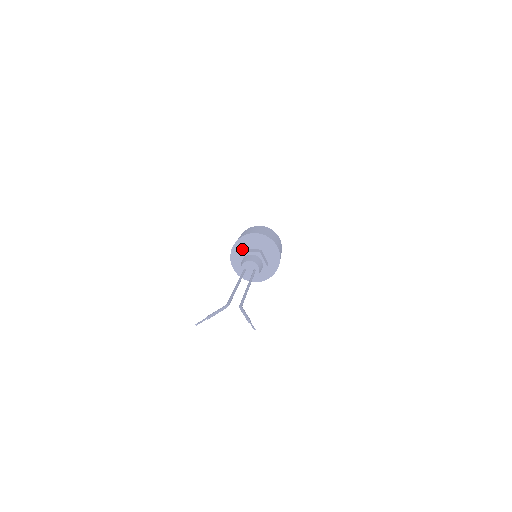
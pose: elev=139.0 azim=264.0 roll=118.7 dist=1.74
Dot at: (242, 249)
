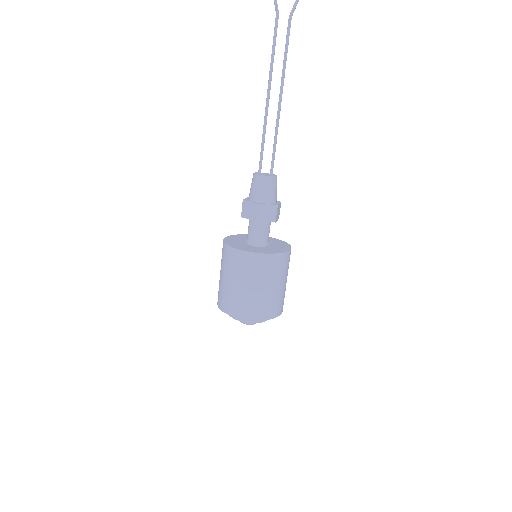
Dot at: (237, 240)
